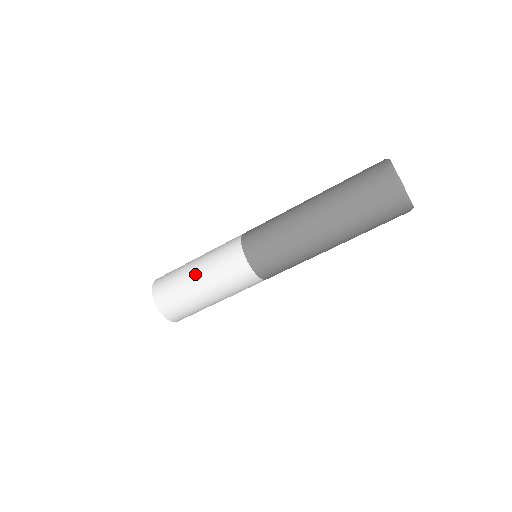
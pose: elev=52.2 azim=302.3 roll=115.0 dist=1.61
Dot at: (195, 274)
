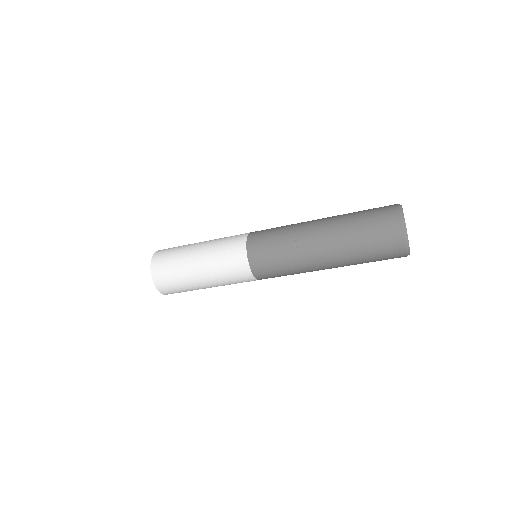
Dot at: (198, 273)
